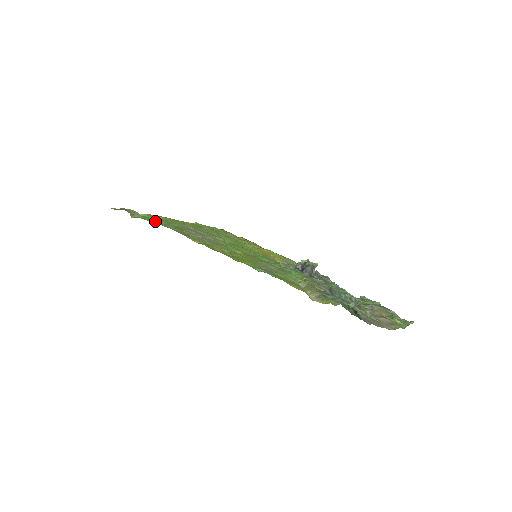
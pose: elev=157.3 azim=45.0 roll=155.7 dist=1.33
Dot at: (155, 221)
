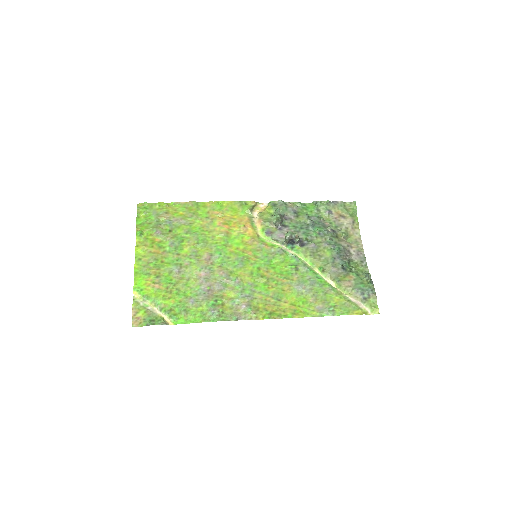
Dot at: (188, 311)
